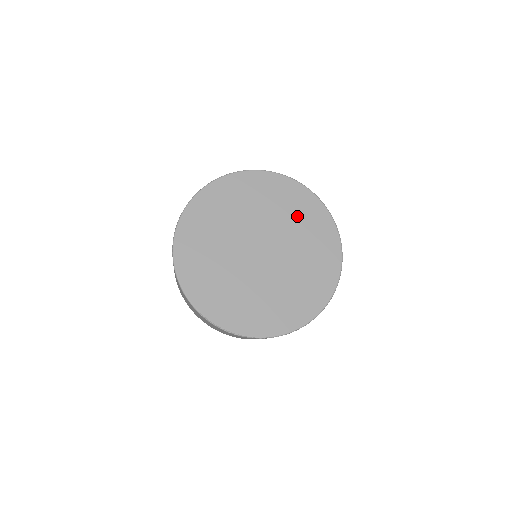
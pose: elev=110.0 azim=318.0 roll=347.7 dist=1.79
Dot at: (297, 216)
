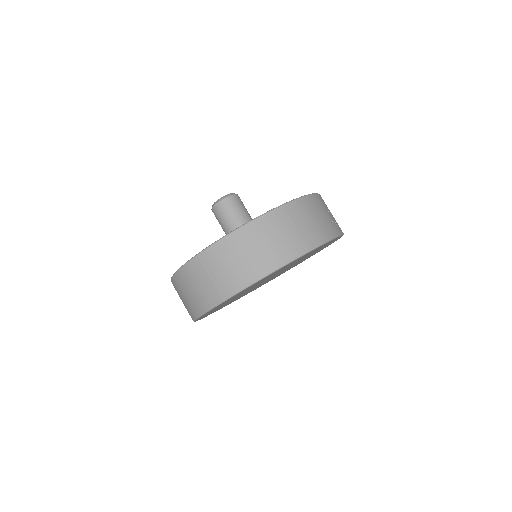
Dot at: occluded
